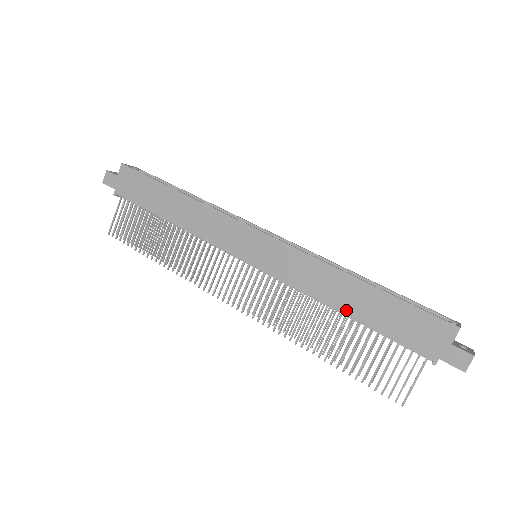
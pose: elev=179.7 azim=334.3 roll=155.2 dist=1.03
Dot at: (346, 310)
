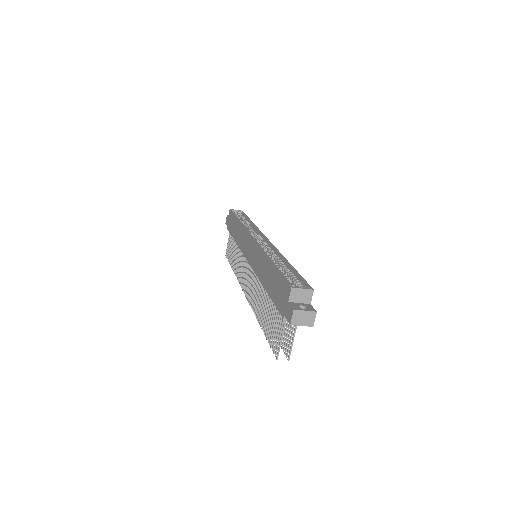
Dot at: (265, 285)
